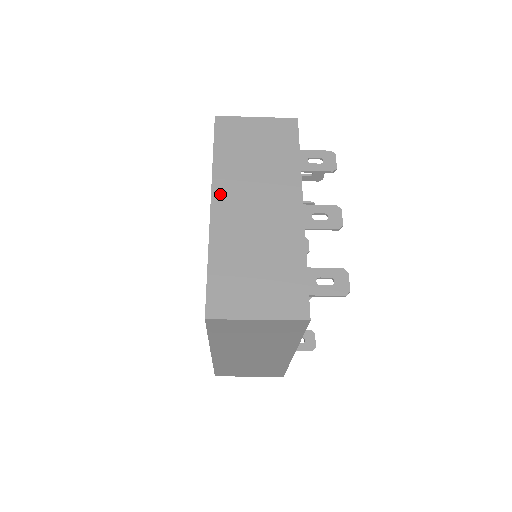
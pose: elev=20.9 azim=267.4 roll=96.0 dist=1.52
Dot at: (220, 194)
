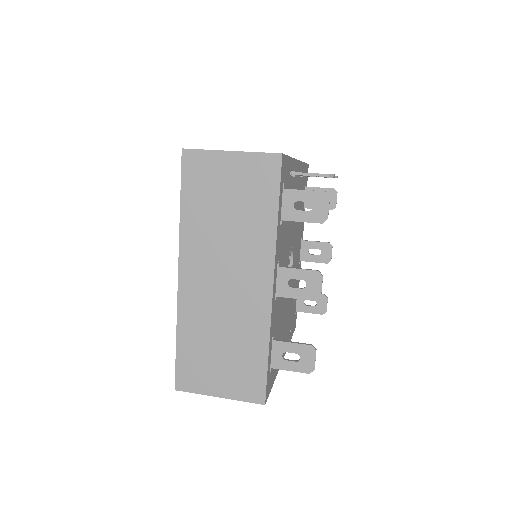
Dot at: (187, 262)
